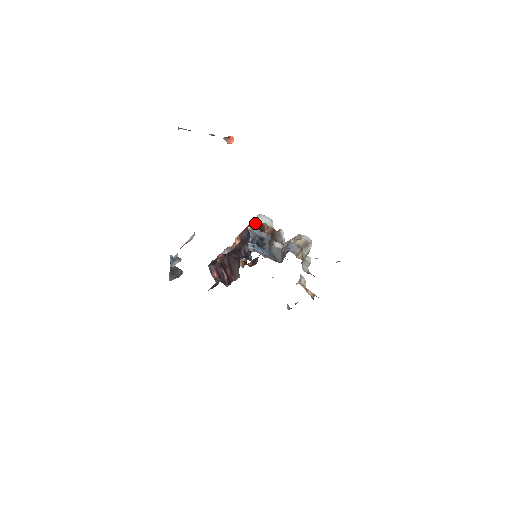
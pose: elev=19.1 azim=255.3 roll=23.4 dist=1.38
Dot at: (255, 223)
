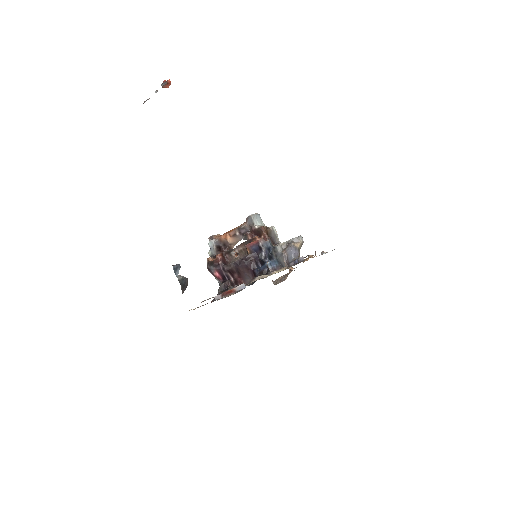
Dot at: (251, 225)
